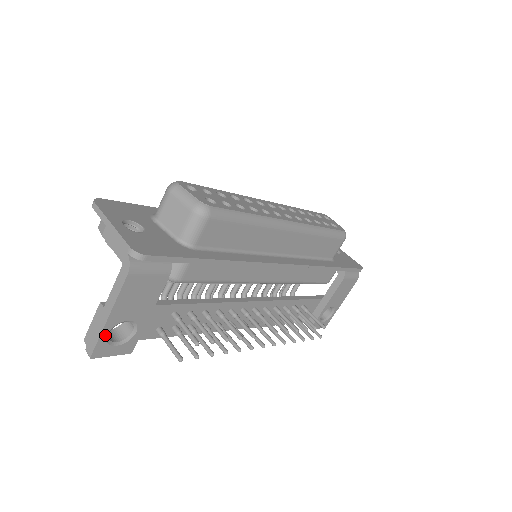
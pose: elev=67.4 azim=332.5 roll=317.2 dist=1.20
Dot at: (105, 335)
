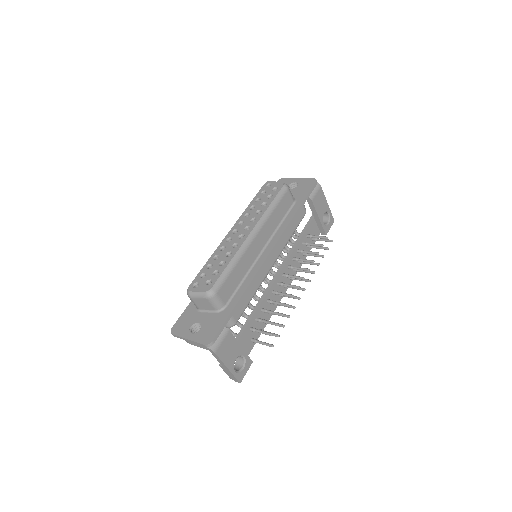
Dot at: (235, 373)
